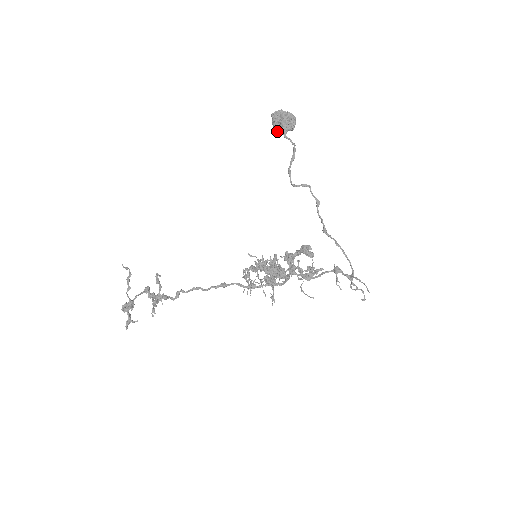
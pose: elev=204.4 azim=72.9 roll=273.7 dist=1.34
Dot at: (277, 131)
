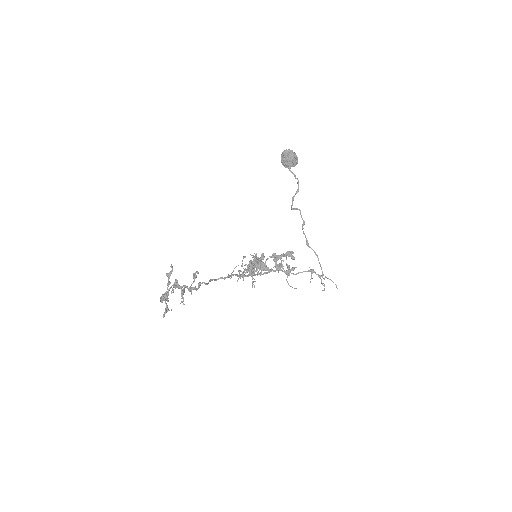
Dot at: (284, 165)
